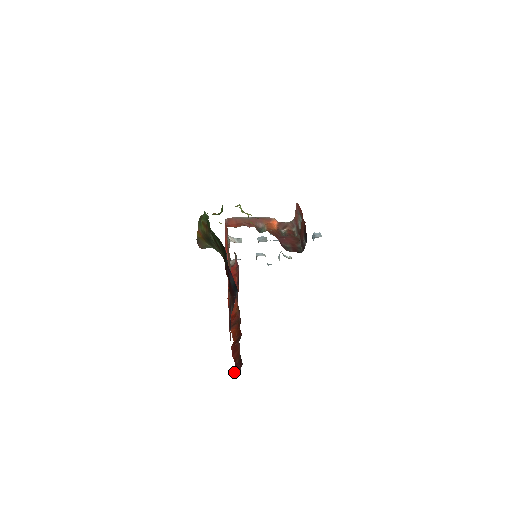
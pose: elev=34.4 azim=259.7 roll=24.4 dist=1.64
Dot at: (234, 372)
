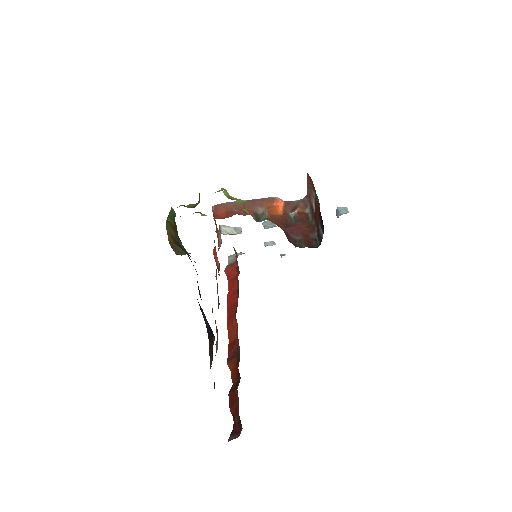
Dot at: (231, 439)
